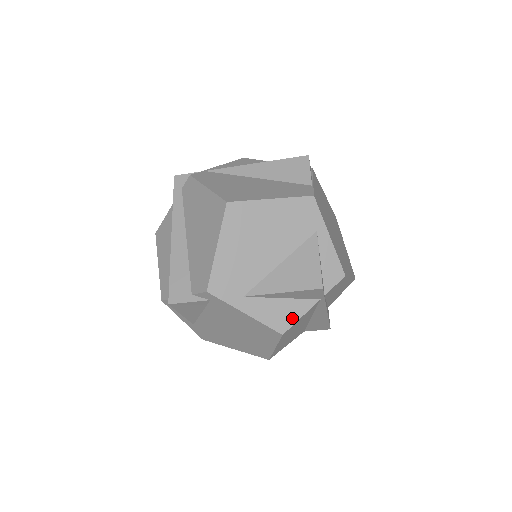
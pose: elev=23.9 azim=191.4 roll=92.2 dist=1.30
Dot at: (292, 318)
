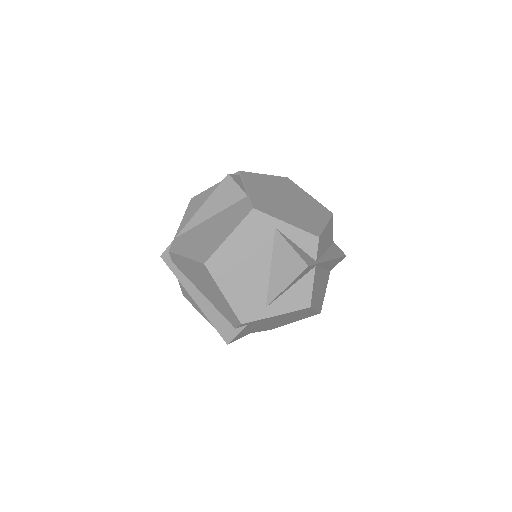
Dot at: (307, 293)
